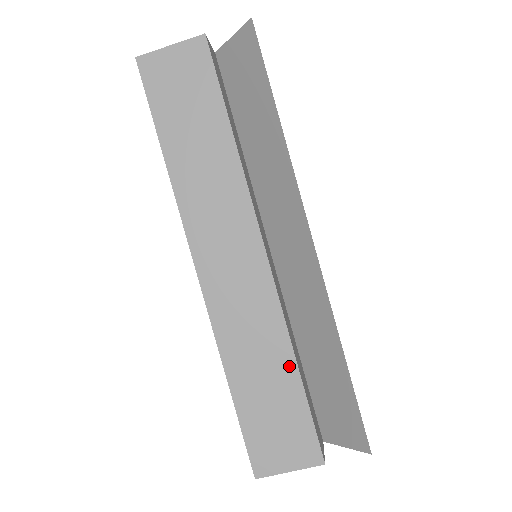
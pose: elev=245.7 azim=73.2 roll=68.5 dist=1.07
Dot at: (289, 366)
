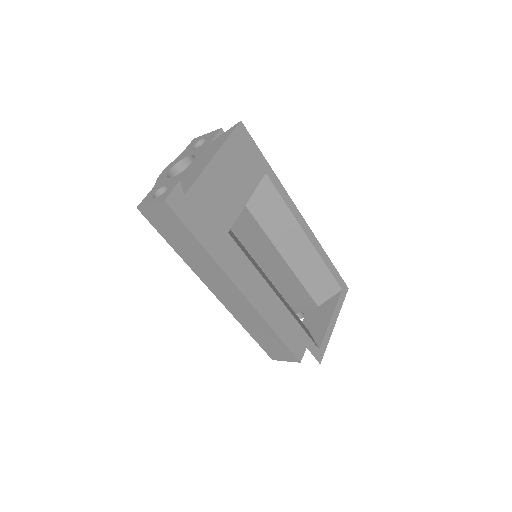
Dot at: (271, 332)
